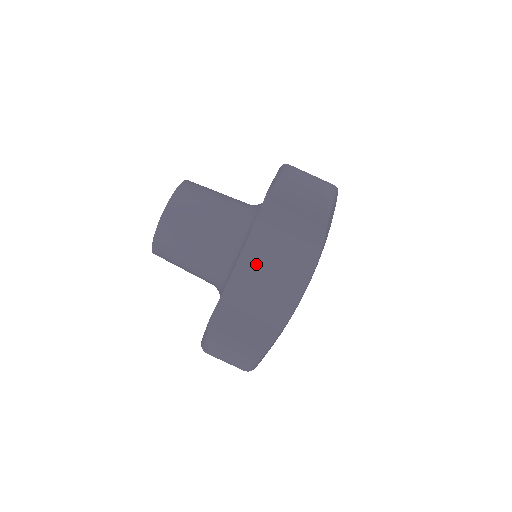
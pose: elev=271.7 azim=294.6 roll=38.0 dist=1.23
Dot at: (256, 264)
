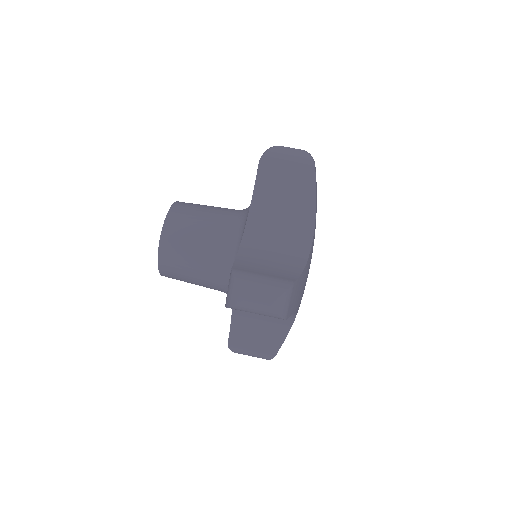
Dot at: (262, 229)
